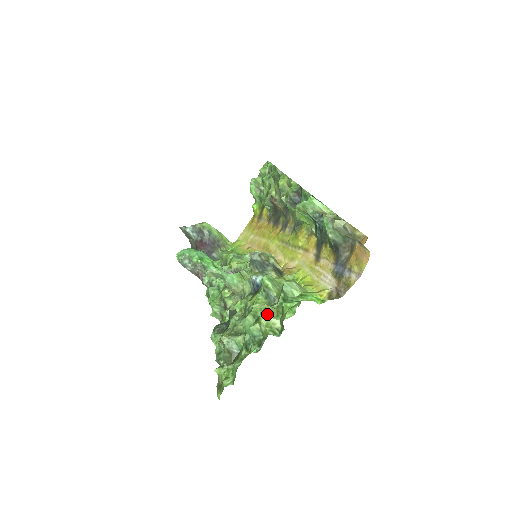
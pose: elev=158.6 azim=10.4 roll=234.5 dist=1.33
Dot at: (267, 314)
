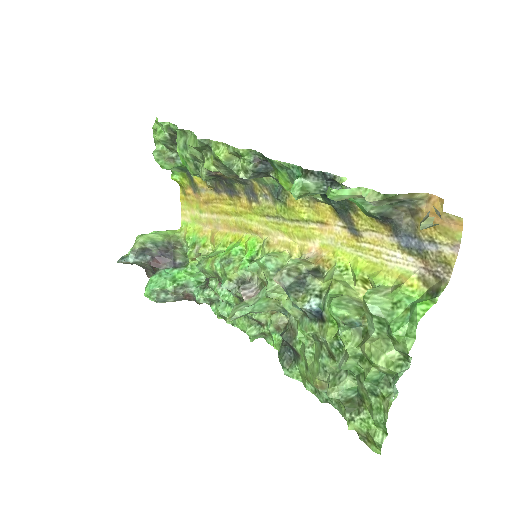
Dot at: (377, 353)
